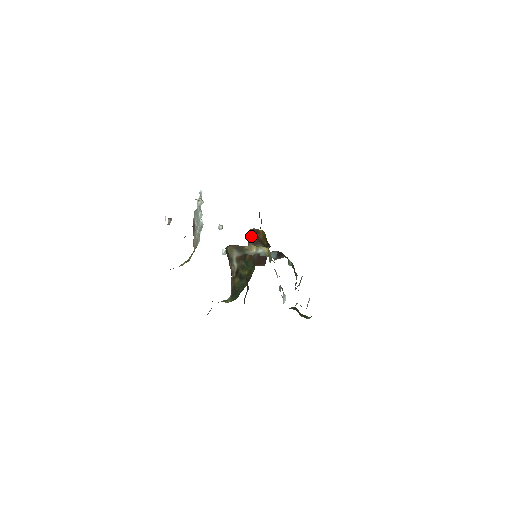
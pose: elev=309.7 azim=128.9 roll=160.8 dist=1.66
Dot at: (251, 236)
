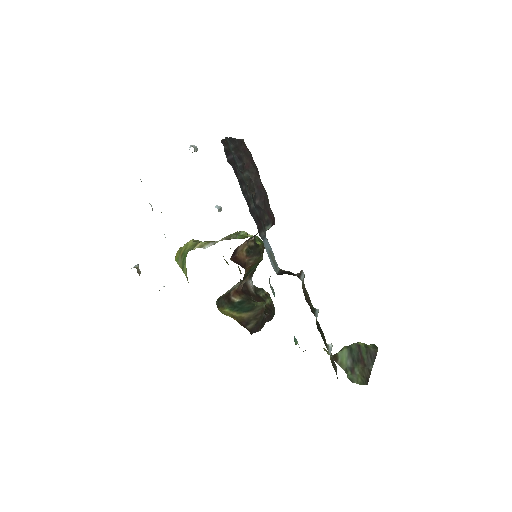
Dot at: occluded
